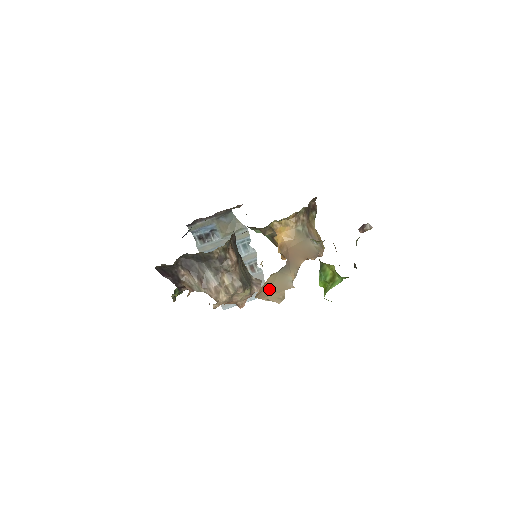
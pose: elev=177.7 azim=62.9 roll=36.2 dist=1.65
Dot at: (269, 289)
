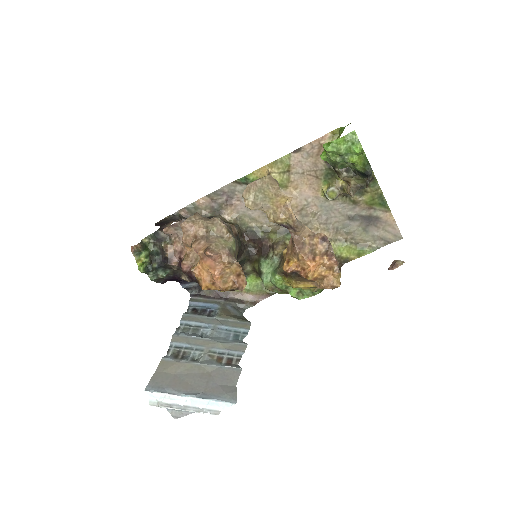
Dot at: (263, 193)
